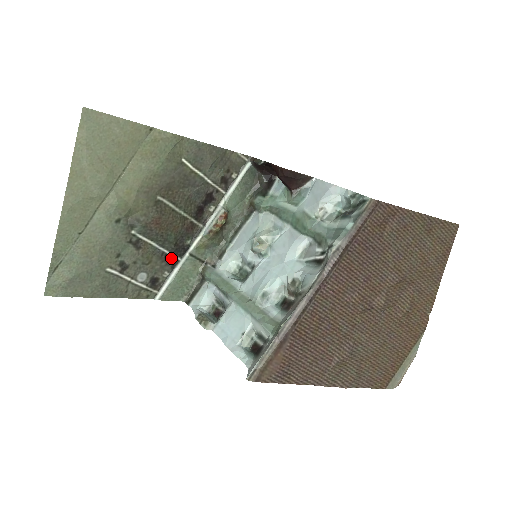
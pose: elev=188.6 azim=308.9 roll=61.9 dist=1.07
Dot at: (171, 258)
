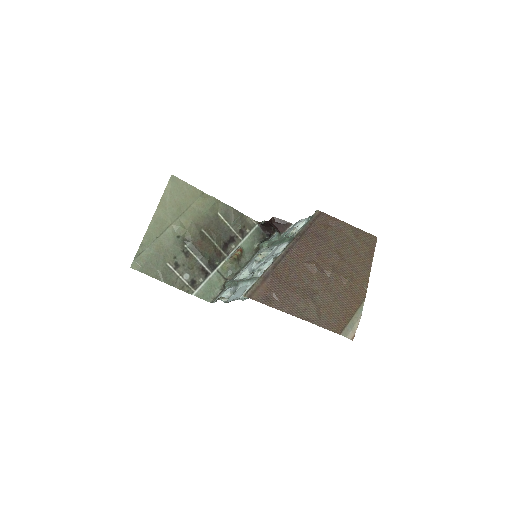
Dot at: (205, 271)
